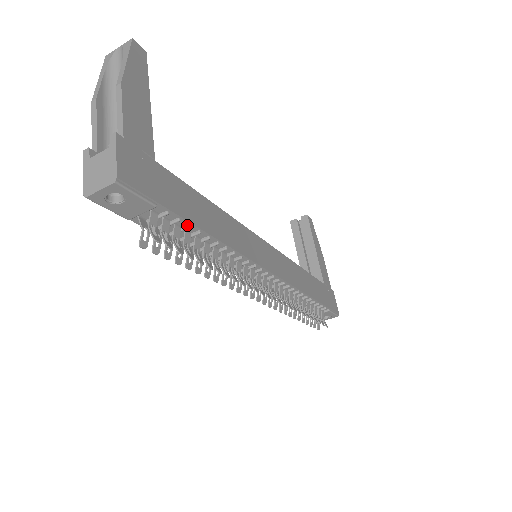
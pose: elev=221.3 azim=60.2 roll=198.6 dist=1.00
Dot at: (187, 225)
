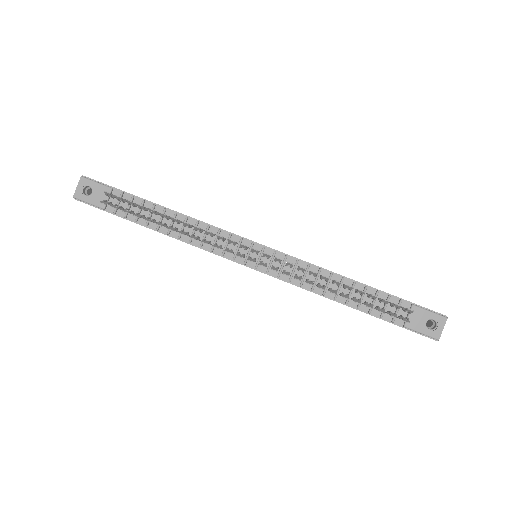
Dot at: (142, 202)
